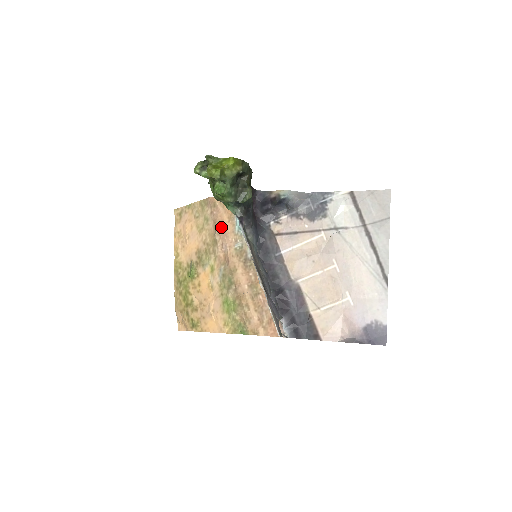
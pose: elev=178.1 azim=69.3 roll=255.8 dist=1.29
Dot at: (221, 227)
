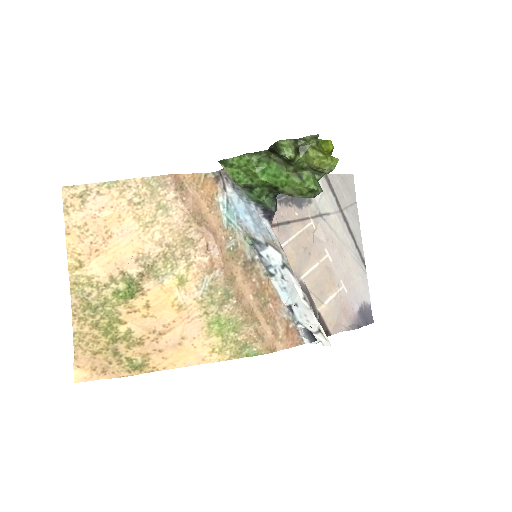
Dot at: (201, 220)
